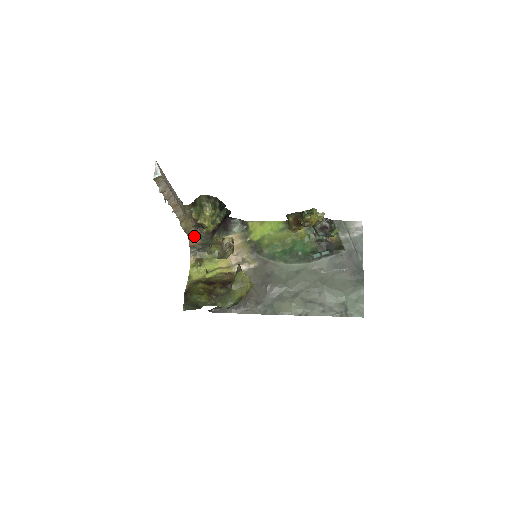
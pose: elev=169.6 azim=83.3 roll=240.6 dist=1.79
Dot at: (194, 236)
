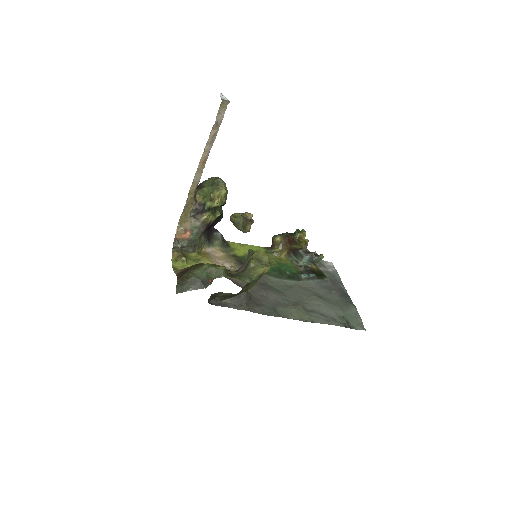
Dot at: (185, 226)
